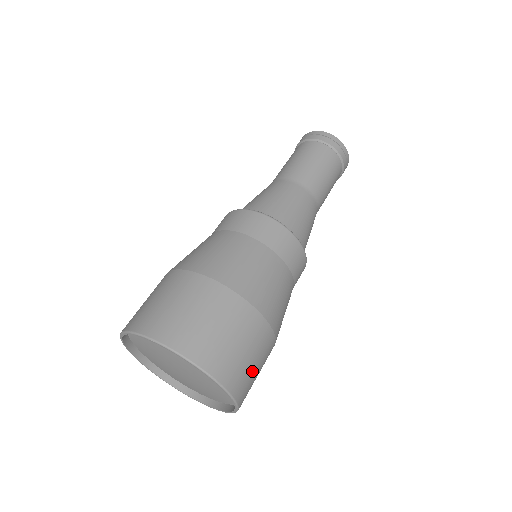
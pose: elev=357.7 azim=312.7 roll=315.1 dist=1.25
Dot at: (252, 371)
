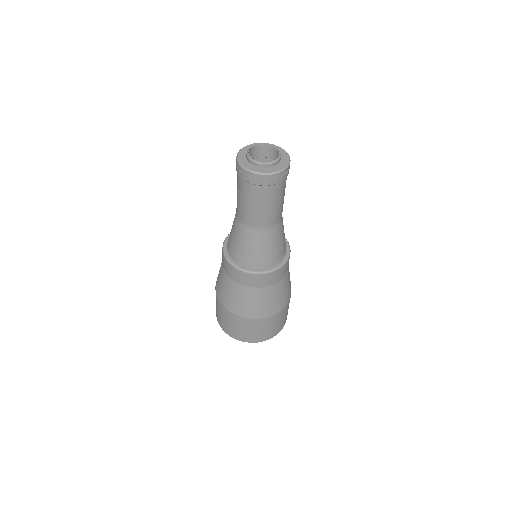
Dot at: (285, 318)
